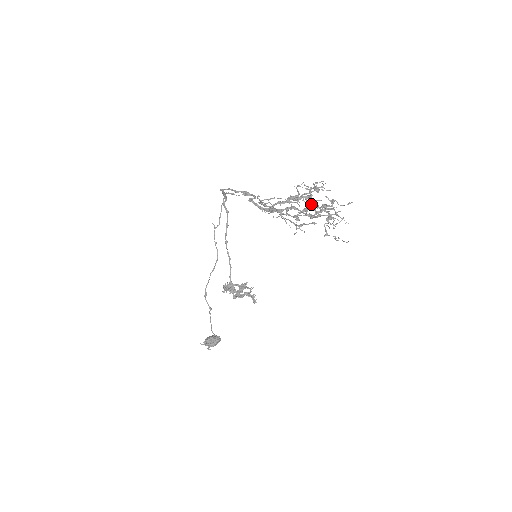
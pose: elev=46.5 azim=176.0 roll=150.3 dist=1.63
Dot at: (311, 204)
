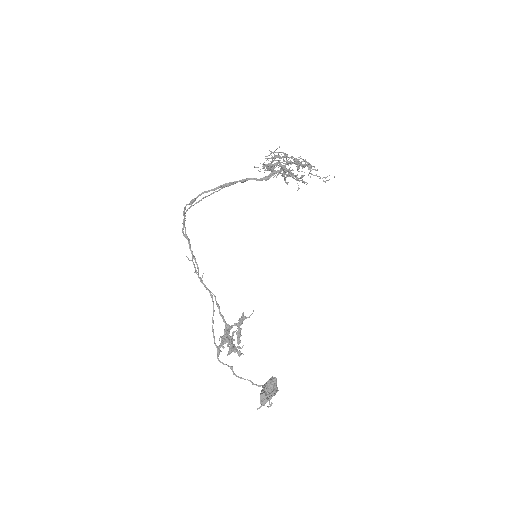
Dot at: occluded
